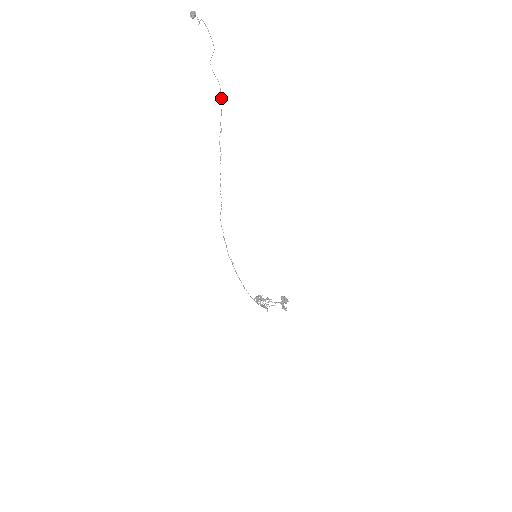
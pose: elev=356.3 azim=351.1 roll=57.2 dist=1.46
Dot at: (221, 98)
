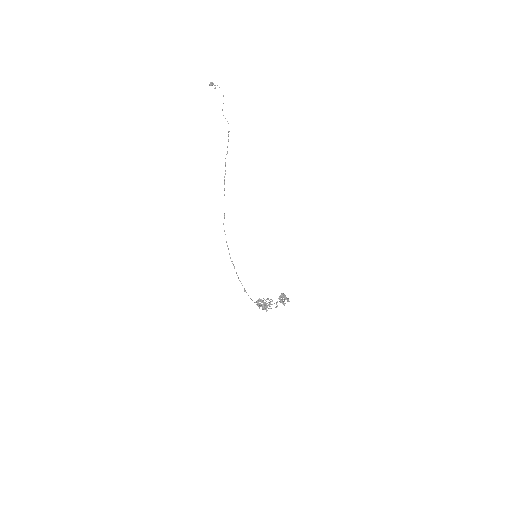
Dot at: occluded
